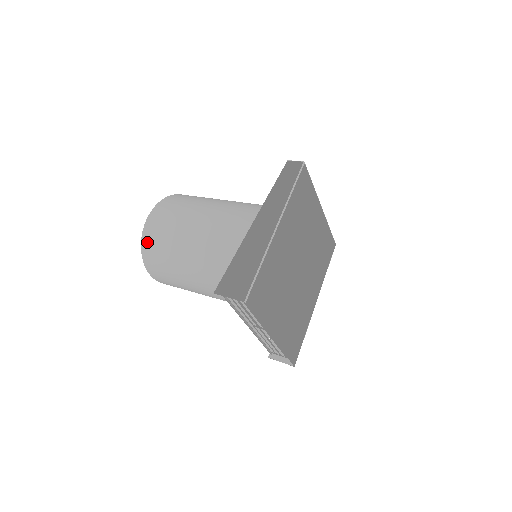
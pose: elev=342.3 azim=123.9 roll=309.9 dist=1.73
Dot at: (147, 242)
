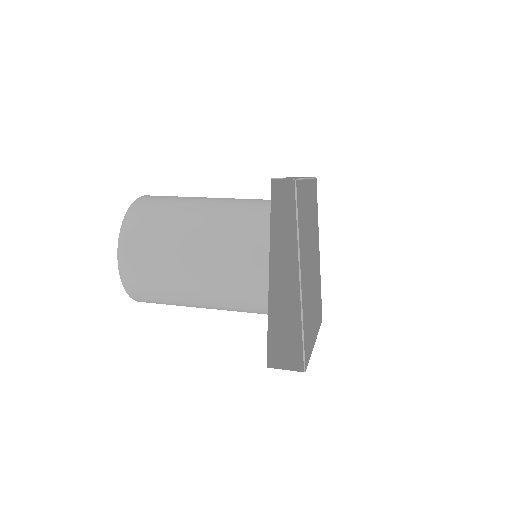
Dot at: (135, 292)
